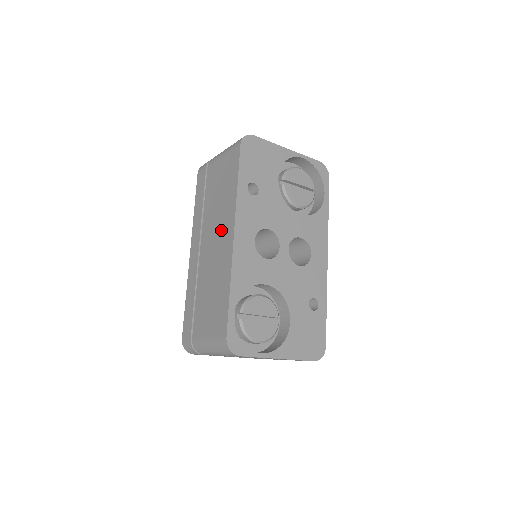
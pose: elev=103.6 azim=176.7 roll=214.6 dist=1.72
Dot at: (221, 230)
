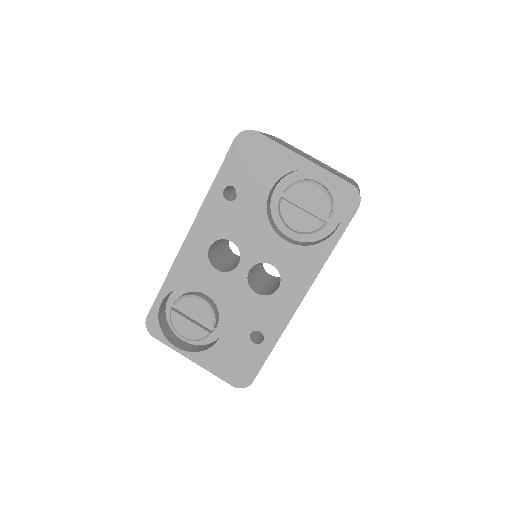
Dot at: occluded
